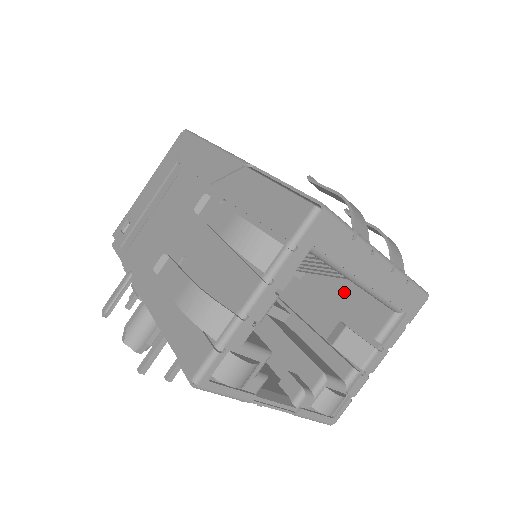
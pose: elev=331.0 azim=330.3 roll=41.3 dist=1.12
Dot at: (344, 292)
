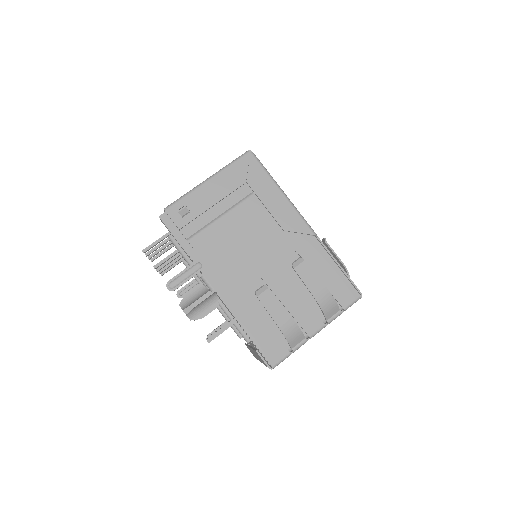
Dot at: occluded
